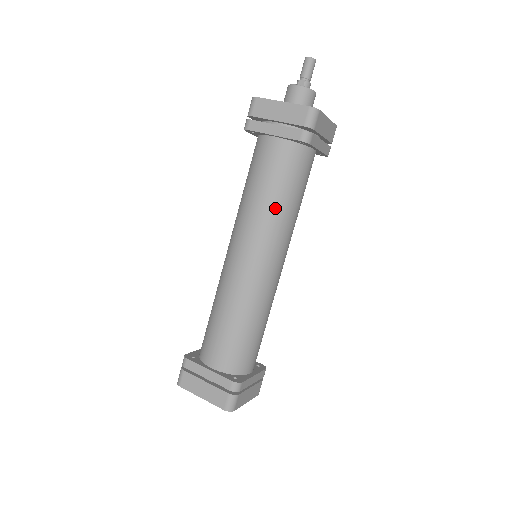
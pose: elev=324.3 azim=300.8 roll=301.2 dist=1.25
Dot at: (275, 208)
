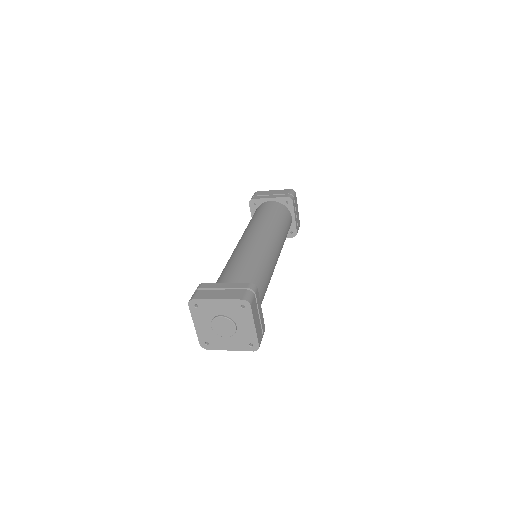
Dot at: (273, 222)
